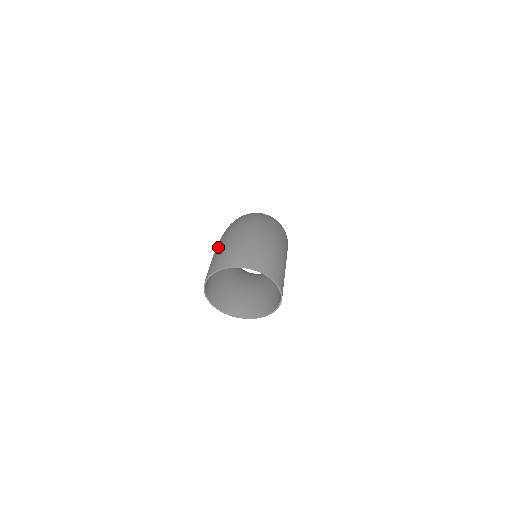
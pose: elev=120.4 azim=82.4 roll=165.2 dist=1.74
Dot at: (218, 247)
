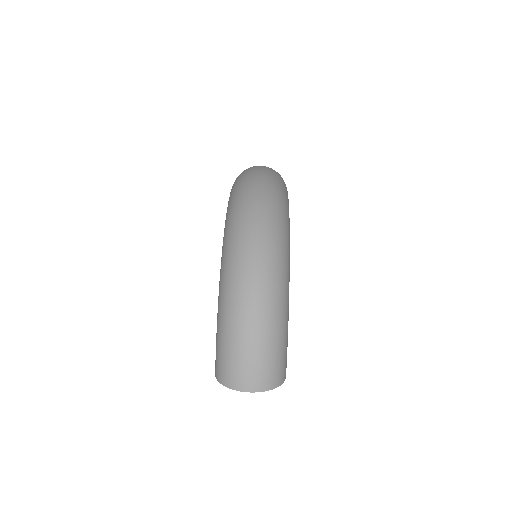
Dot at: (220, 343)
